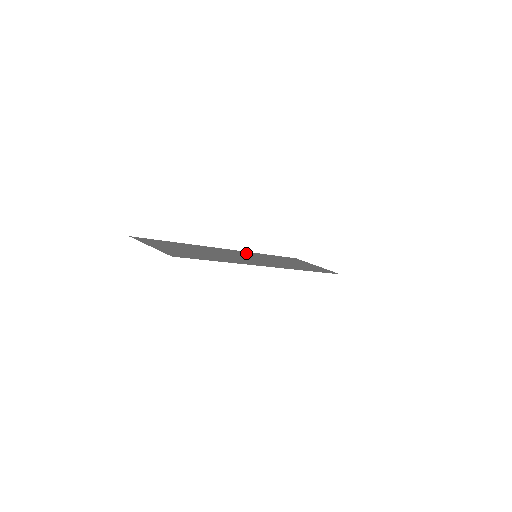
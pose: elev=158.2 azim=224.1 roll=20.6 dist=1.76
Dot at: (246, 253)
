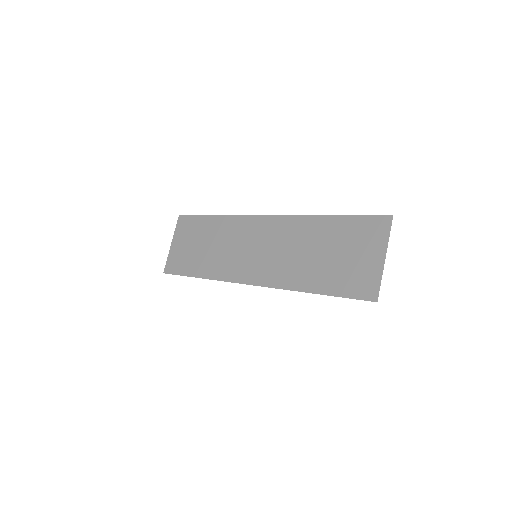
Dot at: (280, 226)
